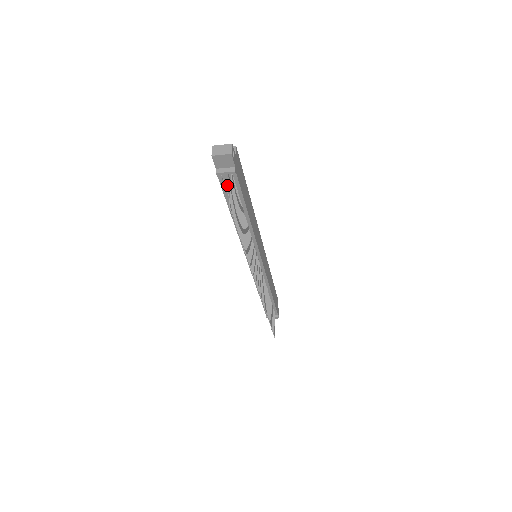
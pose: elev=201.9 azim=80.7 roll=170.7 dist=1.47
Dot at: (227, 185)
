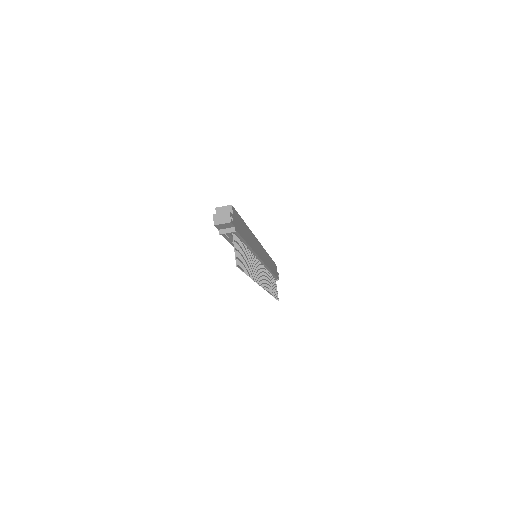
Dot at: occluded
